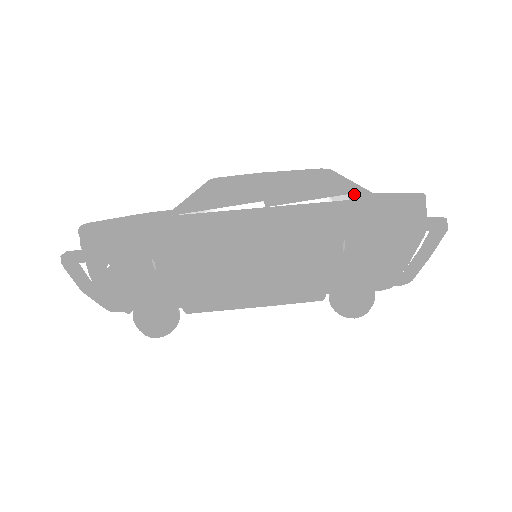
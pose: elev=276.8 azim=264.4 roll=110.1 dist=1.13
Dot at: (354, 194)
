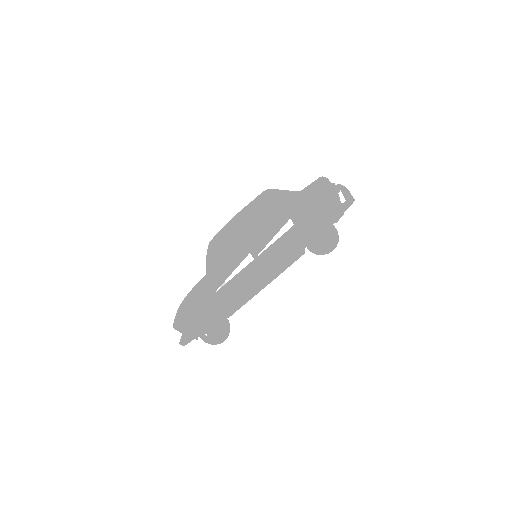
Dot at: (294, 216)
